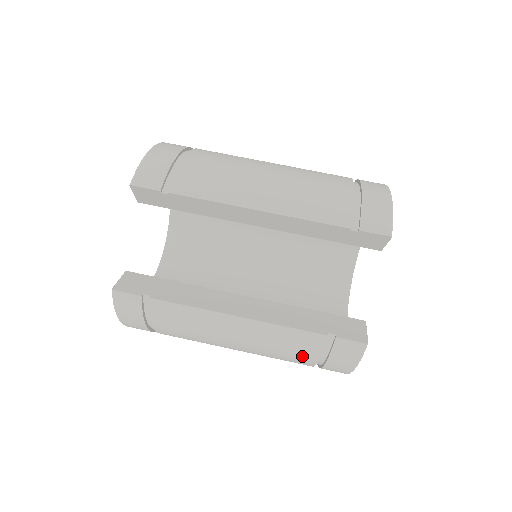
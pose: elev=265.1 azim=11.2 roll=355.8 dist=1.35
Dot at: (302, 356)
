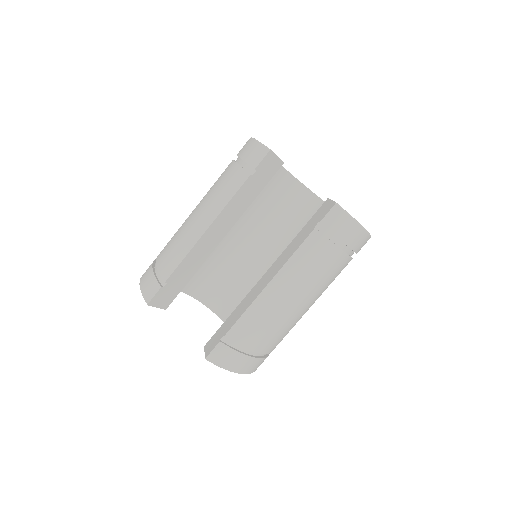
Dot at: (328, 257)
